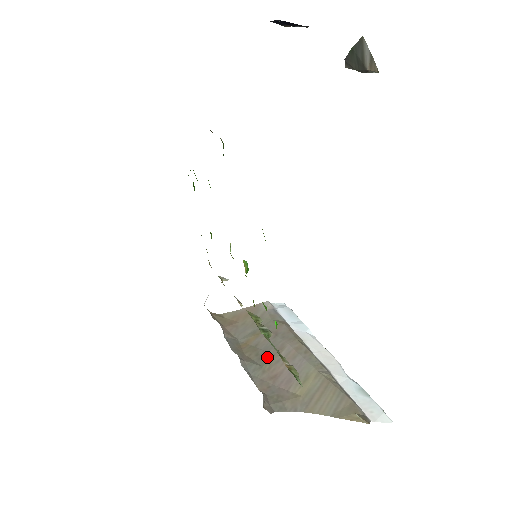
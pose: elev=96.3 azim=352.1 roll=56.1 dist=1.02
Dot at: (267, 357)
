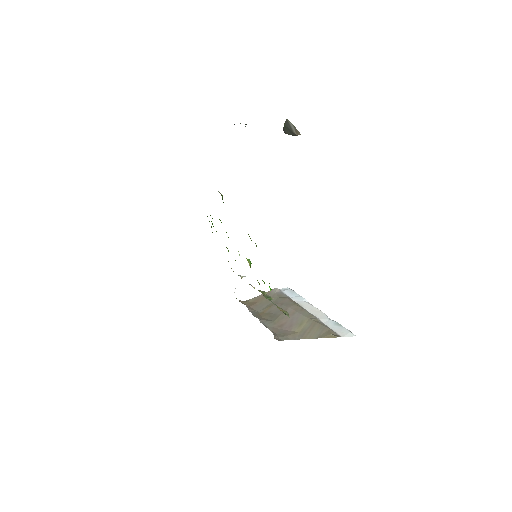
Dot at: (276, 316)
